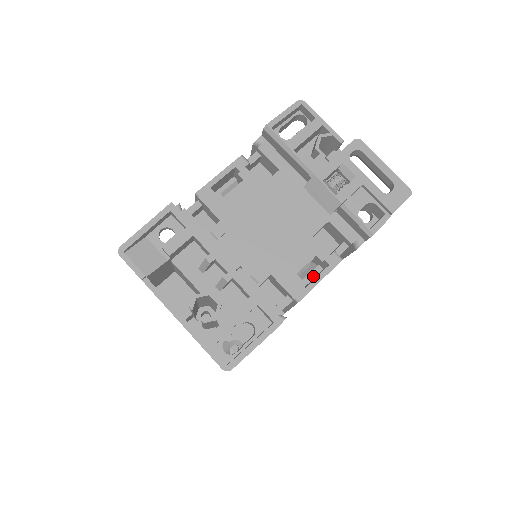
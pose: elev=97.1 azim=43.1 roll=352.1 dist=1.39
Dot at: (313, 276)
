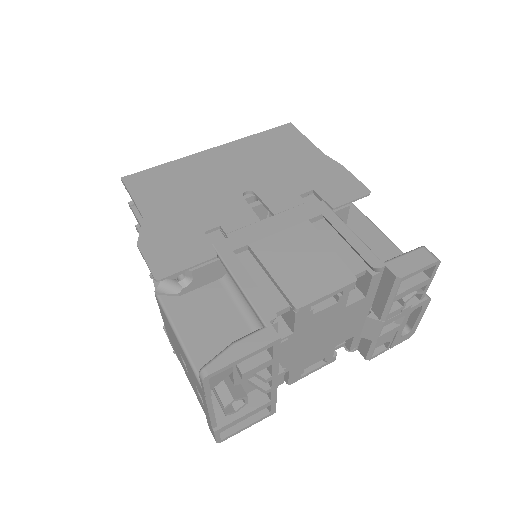
Dot at: occluded
